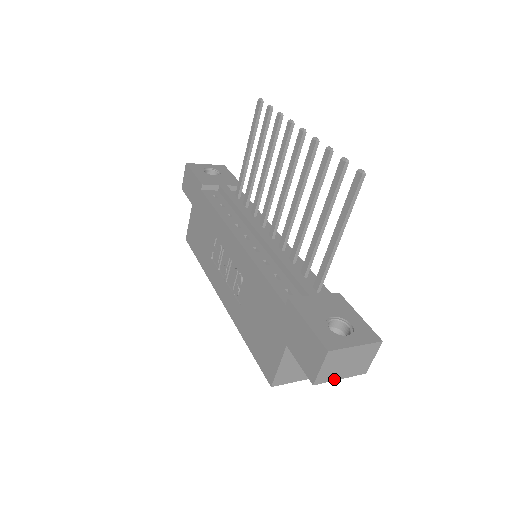
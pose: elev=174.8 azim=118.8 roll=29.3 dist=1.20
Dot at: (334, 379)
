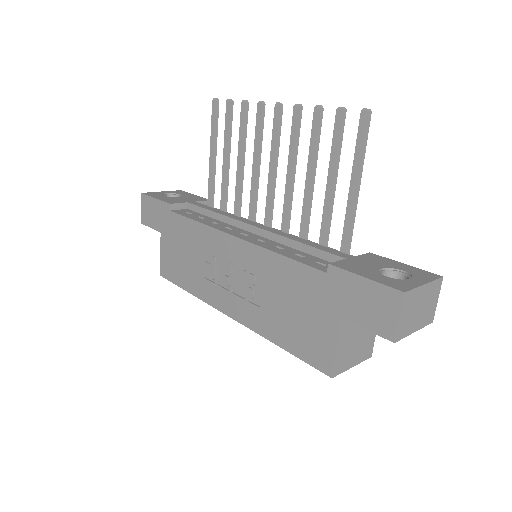
Dot at: (410, 333)
